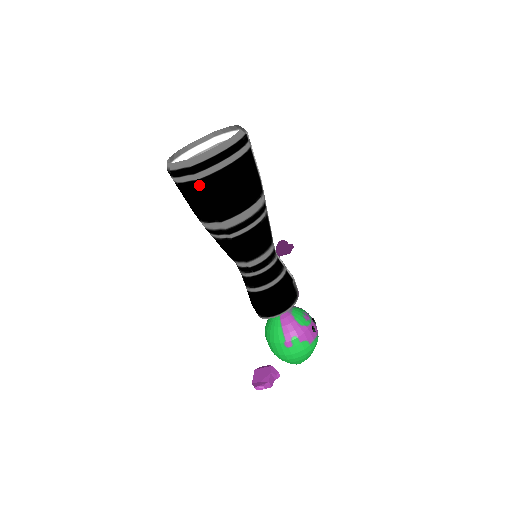
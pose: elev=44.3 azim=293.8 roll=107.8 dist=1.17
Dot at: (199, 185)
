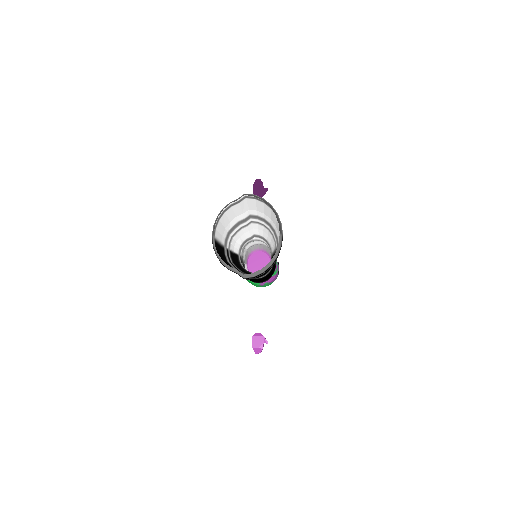
Dot at: occluded
